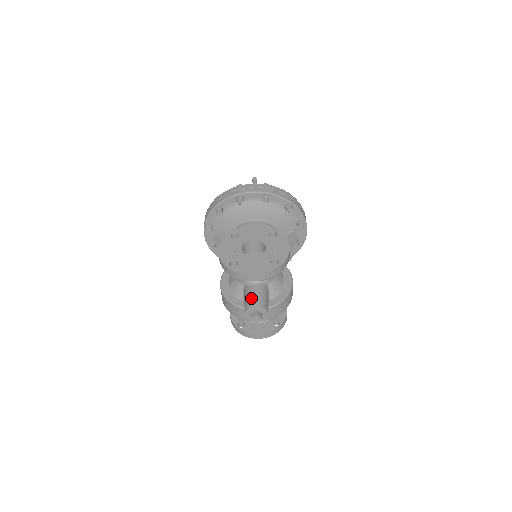
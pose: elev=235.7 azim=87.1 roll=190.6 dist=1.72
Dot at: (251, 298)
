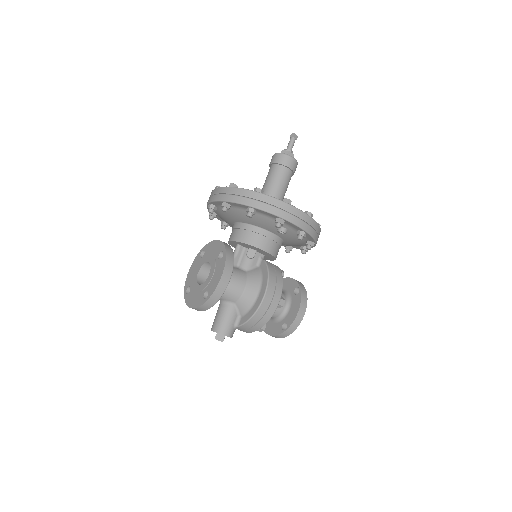
Dot at: (214, 320)
